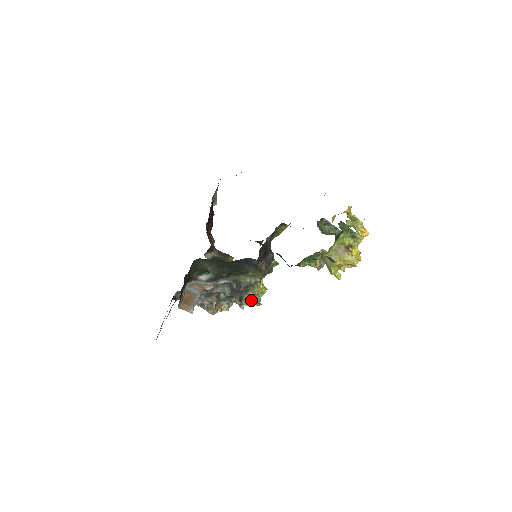
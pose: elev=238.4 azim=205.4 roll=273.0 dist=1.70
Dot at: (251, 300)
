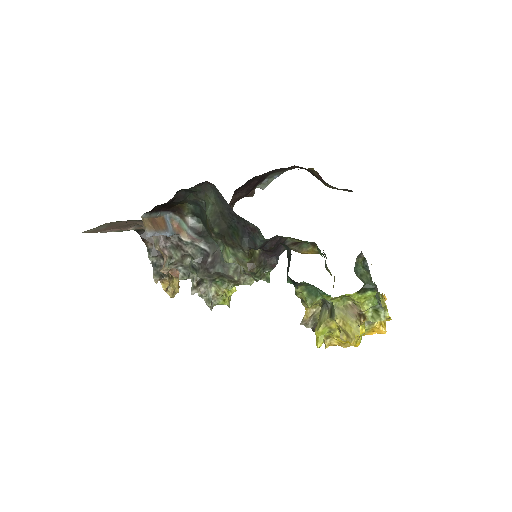
Dot at: (208, 294)
